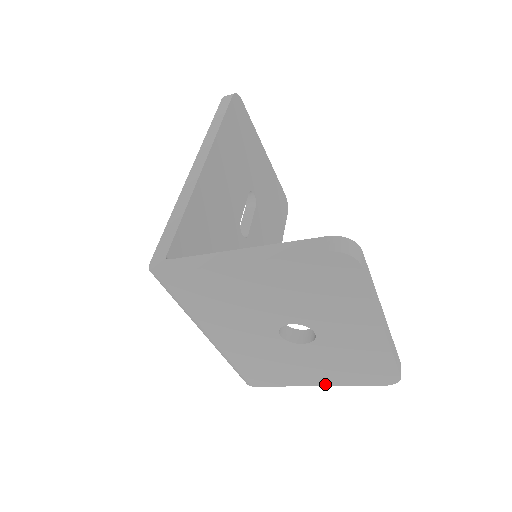
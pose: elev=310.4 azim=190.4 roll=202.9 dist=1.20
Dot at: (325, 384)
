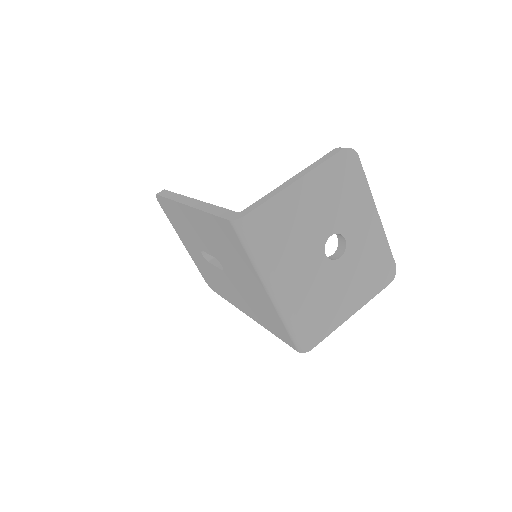
Dot at: (358, 307)
